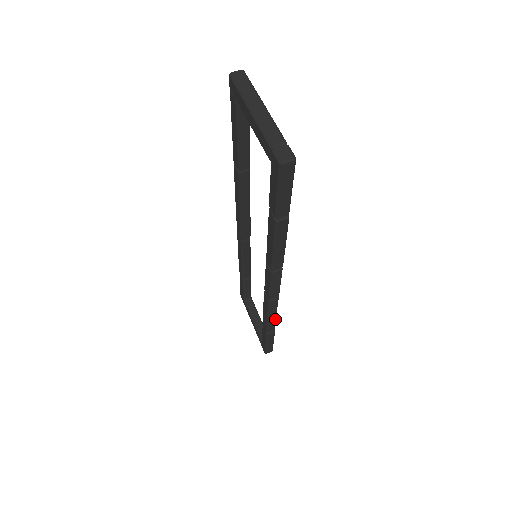
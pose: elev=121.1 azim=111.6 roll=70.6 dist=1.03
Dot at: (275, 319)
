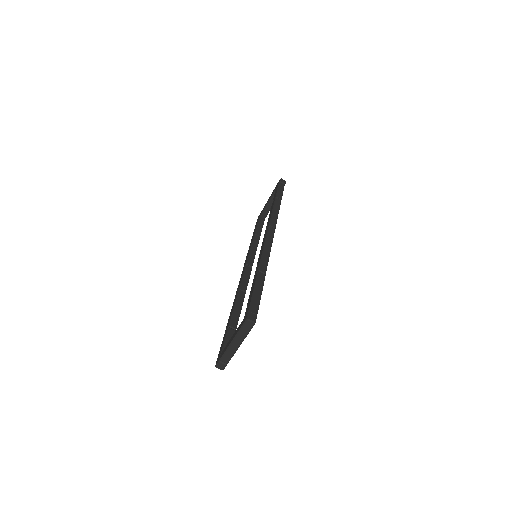
Dot at: occluded
